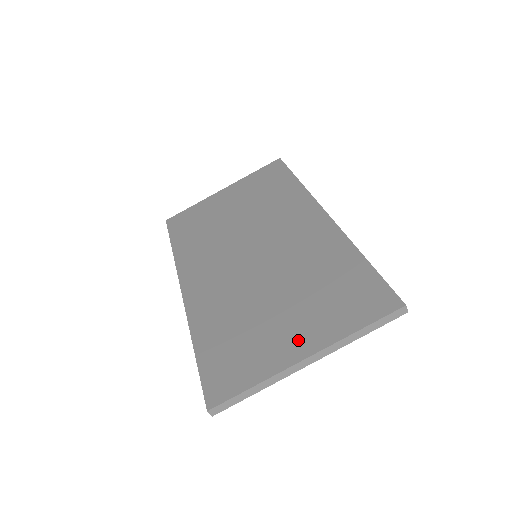
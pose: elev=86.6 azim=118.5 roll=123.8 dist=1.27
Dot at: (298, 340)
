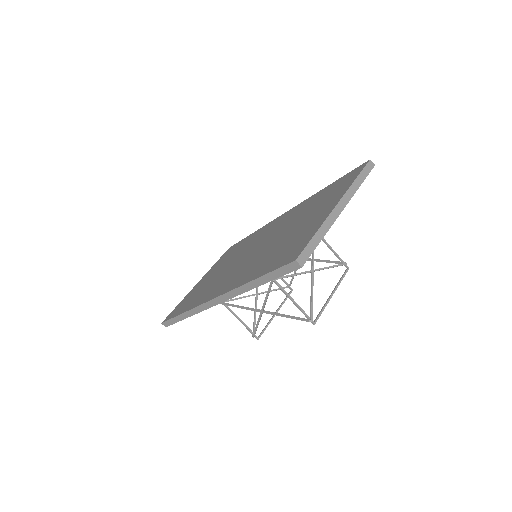
Dot at: (324, 211)
